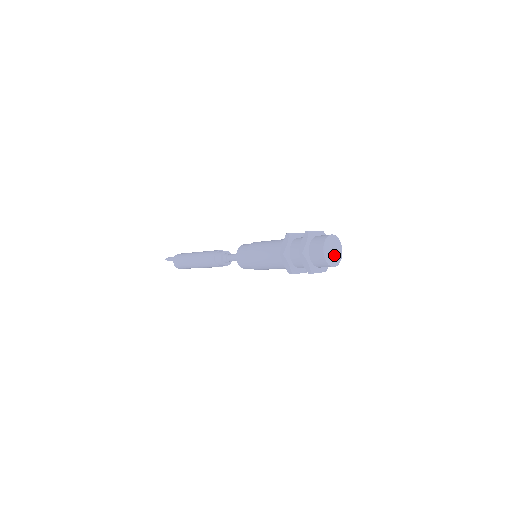
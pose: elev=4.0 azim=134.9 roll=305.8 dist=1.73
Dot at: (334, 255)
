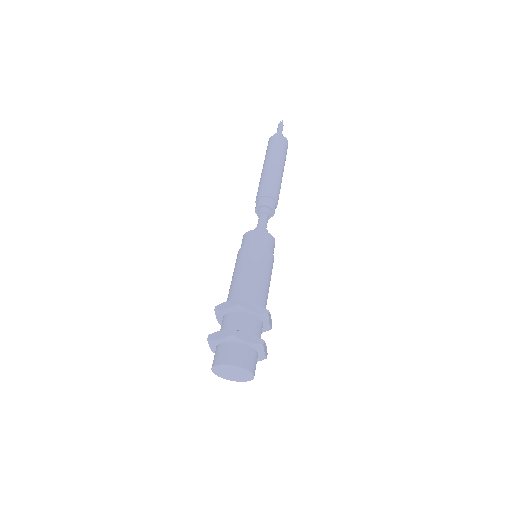
Dot at: (232, 375)
